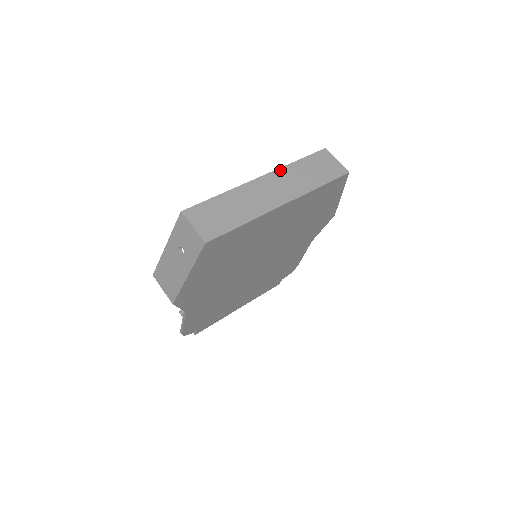
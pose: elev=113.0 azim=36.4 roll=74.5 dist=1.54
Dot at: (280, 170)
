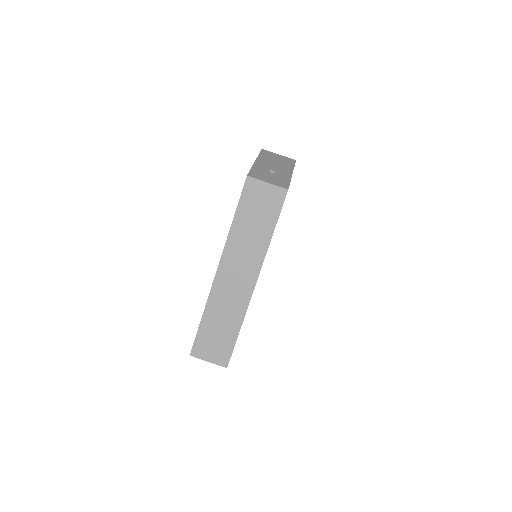
Dot at: (227, 247)
